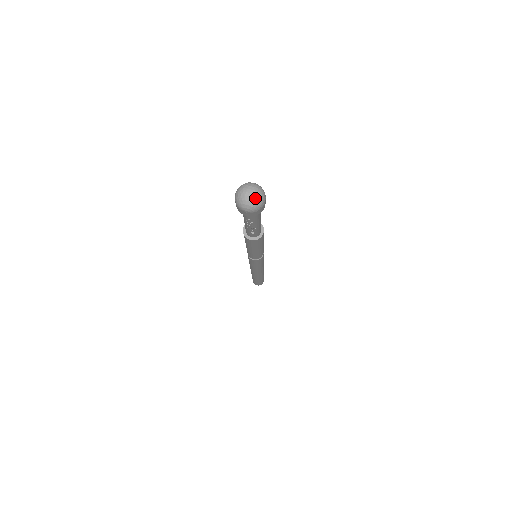
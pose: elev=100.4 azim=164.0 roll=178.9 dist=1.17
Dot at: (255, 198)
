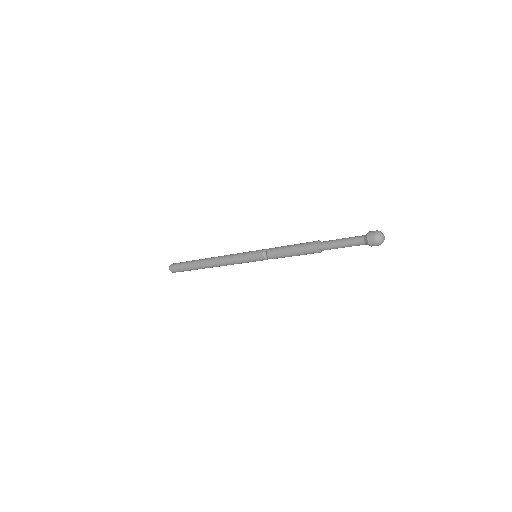
Dot at: occluded
